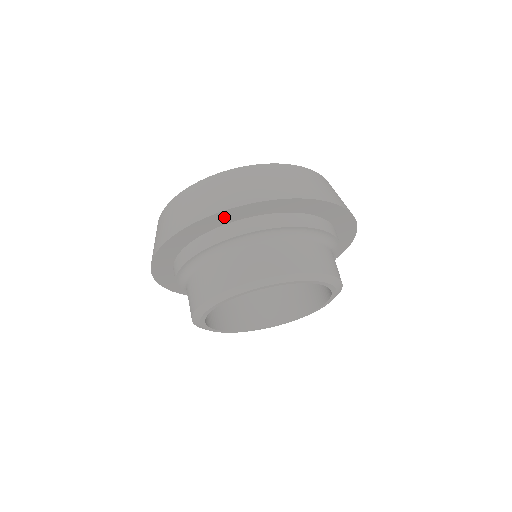
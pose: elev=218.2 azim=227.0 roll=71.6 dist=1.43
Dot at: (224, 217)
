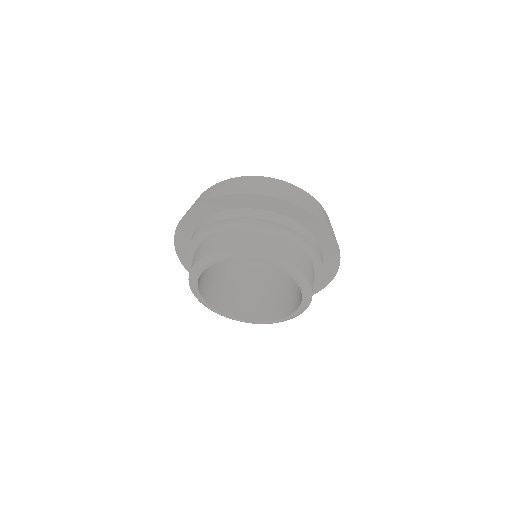
Dot at: (182, 236)
